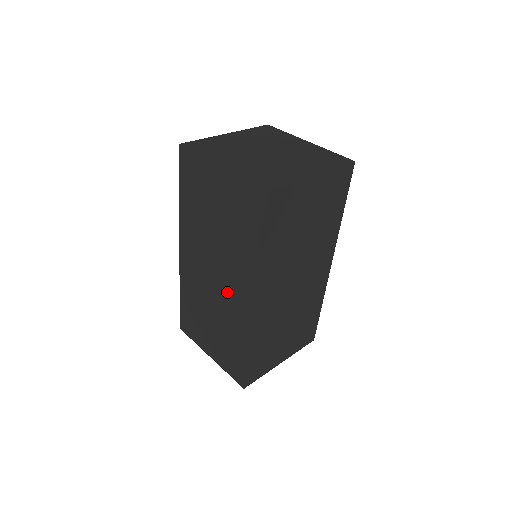
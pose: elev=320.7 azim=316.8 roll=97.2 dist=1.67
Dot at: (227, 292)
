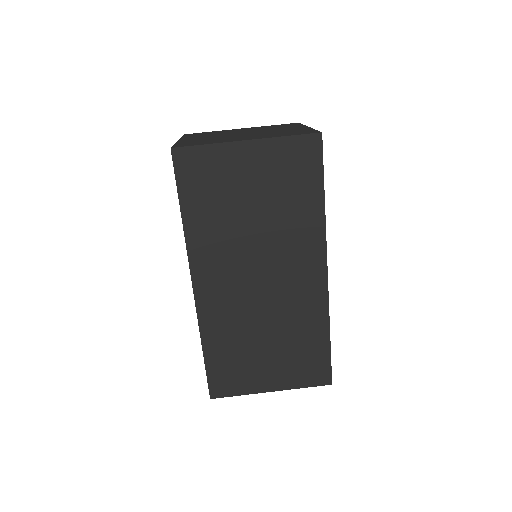
Dot at: (286, 284)
